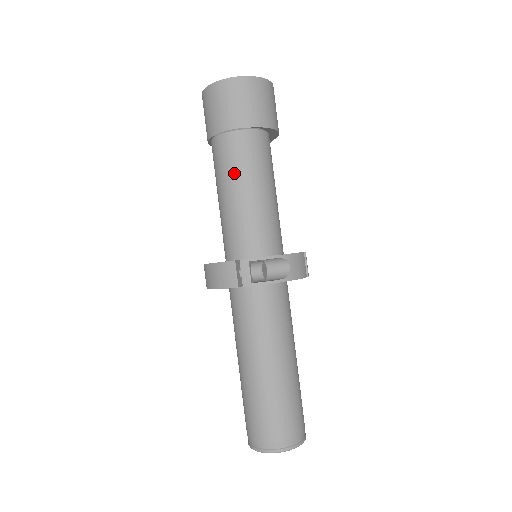
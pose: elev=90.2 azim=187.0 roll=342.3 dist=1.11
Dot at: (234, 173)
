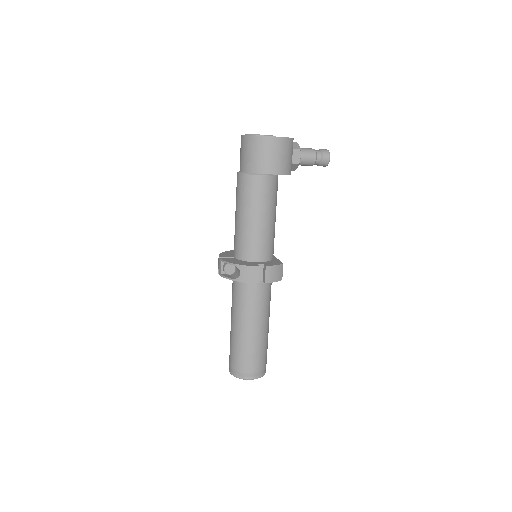
Dot at: (236, 201)
